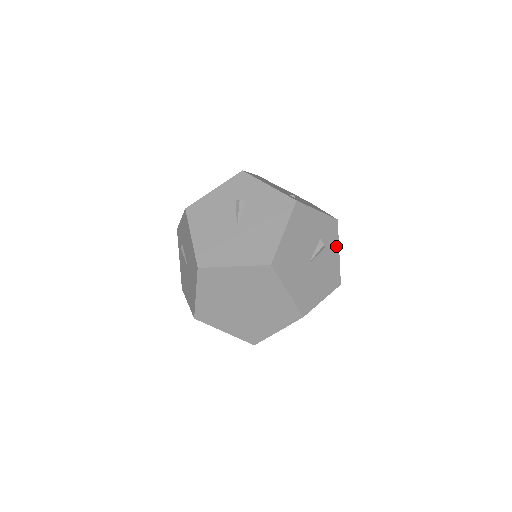
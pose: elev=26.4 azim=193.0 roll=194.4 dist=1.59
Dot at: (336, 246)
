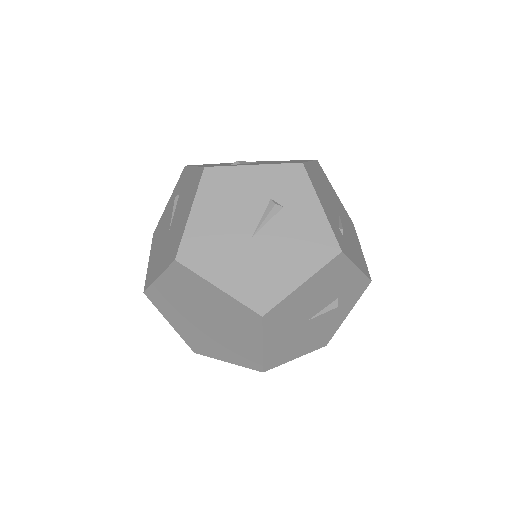
Dot at: (350, 307)
